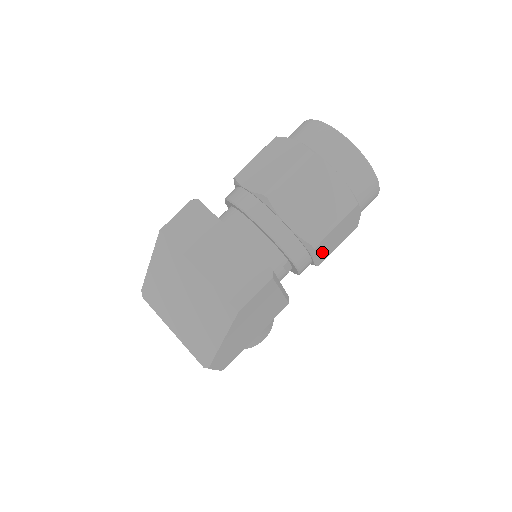
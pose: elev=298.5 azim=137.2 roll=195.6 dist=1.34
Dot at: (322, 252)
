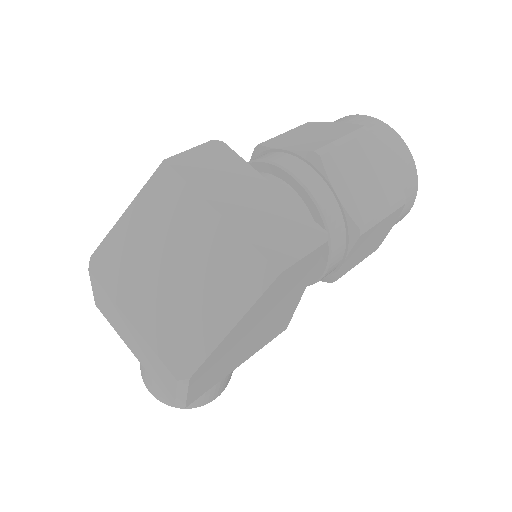
Dot at: (352, 256)
